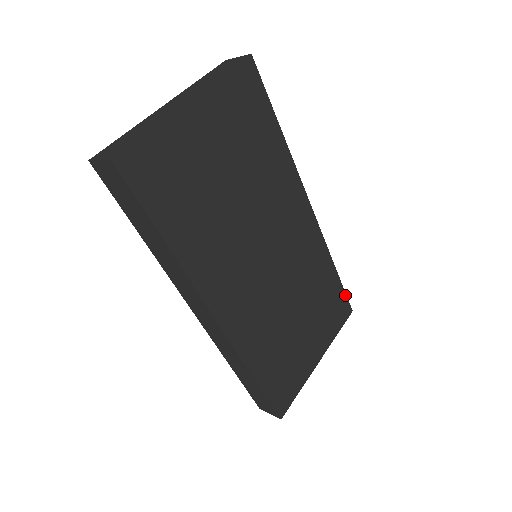
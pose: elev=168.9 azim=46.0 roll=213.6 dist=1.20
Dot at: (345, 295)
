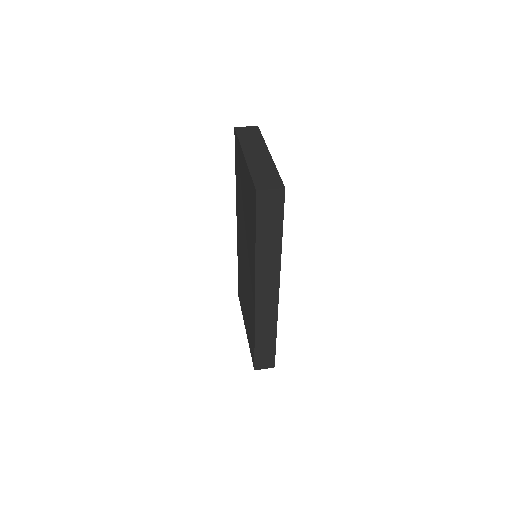
Dot at: occluded
